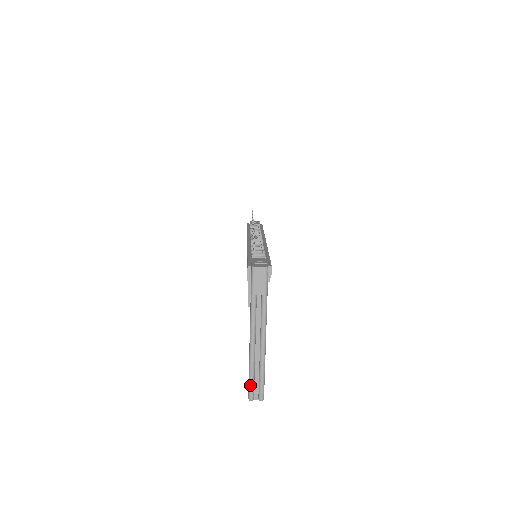
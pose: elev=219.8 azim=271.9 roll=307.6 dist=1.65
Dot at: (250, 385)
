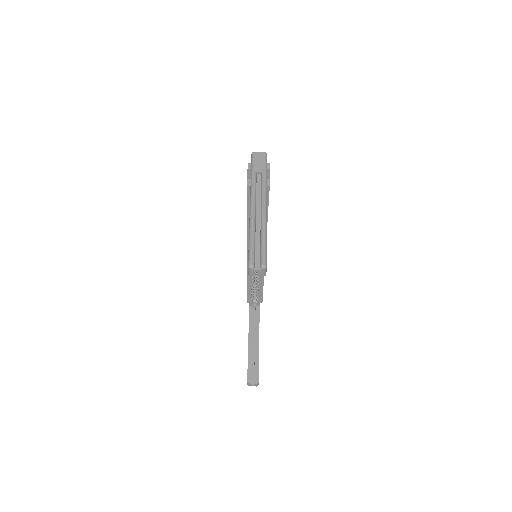
Dot at: (250, 249)
